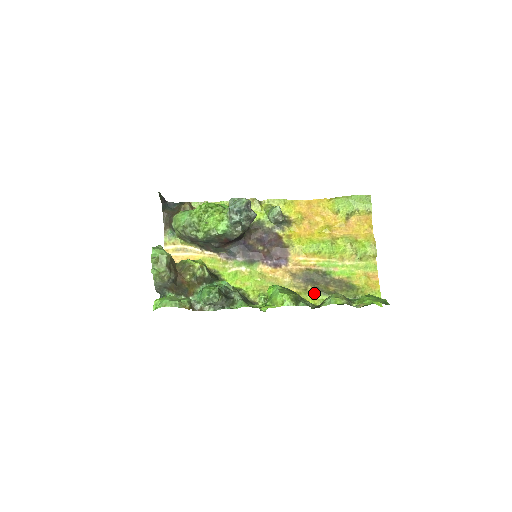
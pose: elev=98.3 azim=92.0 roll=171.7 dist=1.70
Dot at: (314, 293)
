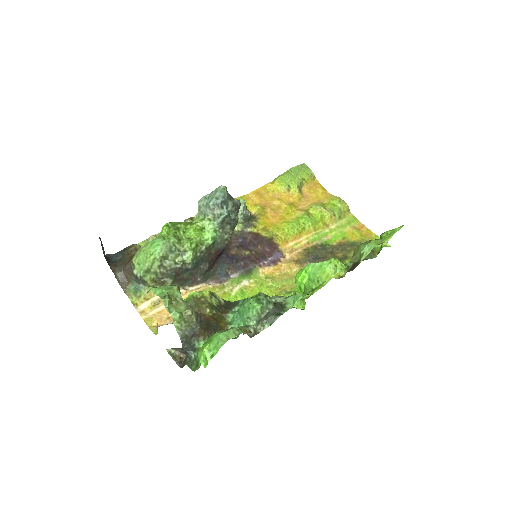
Dot at: occluded
